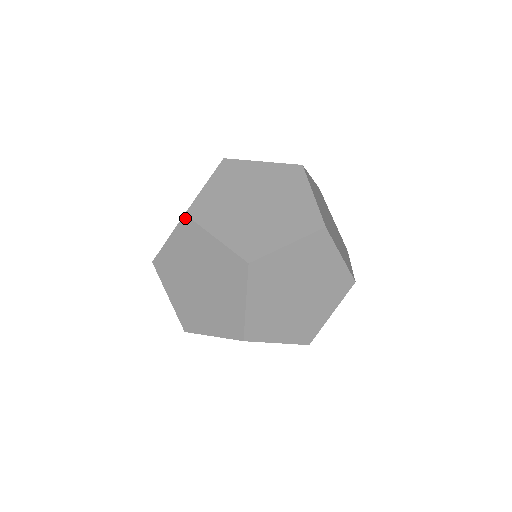
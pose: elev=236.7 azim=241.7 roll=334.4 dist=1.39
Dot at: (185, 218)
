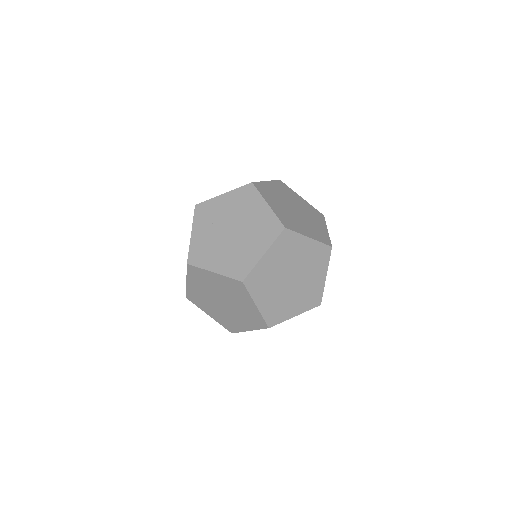
Dot at: (241, 283)
